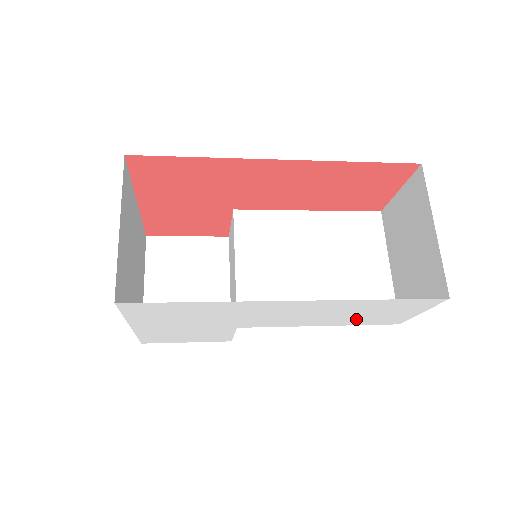
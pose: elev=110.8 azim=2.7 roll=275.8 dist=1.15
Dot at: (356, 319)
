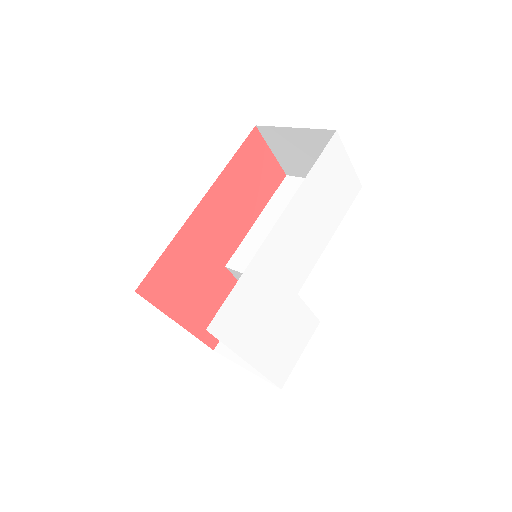
Dot at: (334, 207)
